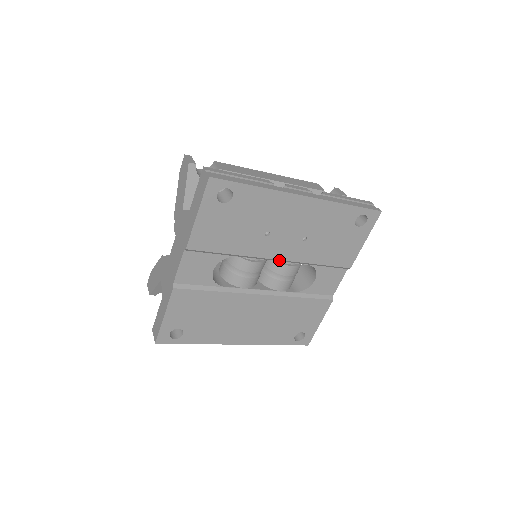
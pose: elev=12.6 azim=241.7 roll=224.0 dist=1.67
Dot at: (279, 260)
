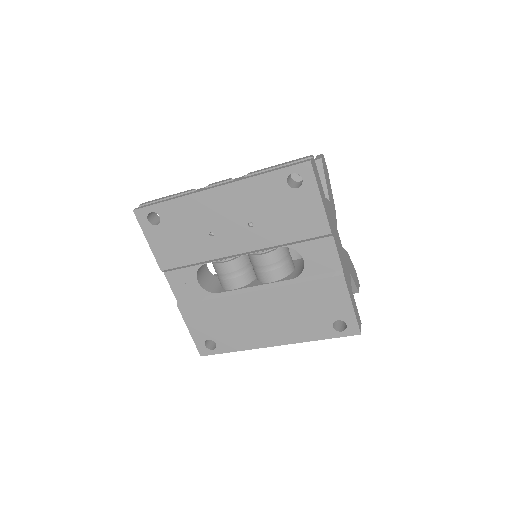
Dot at: (245, 253)
